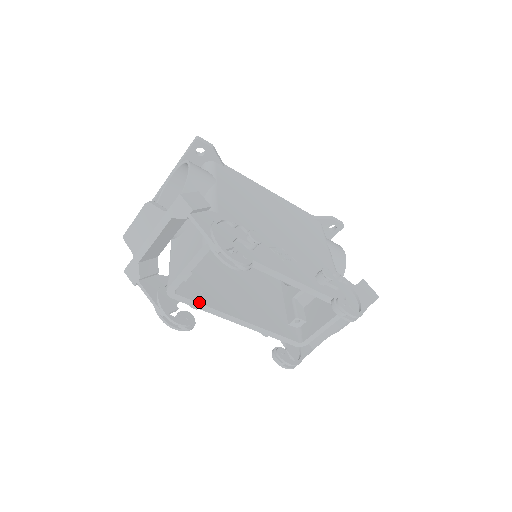
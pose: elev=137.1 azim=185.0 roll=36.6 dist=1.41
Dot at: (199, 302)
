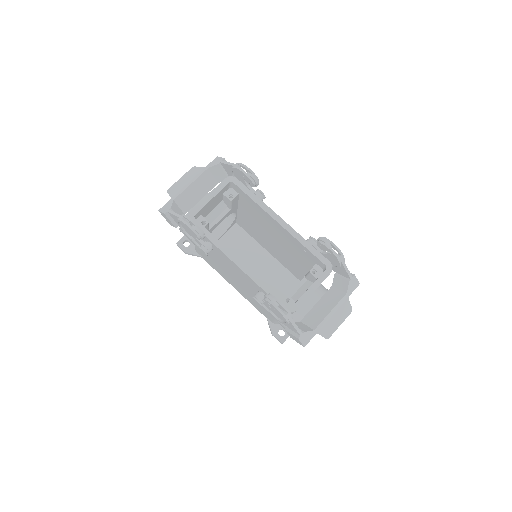
Dot at: (210, 233)
